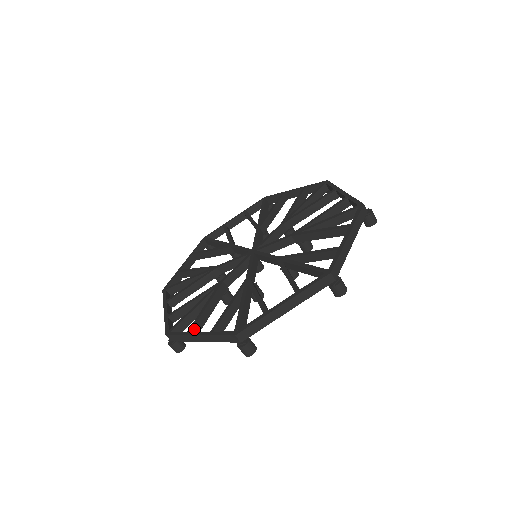
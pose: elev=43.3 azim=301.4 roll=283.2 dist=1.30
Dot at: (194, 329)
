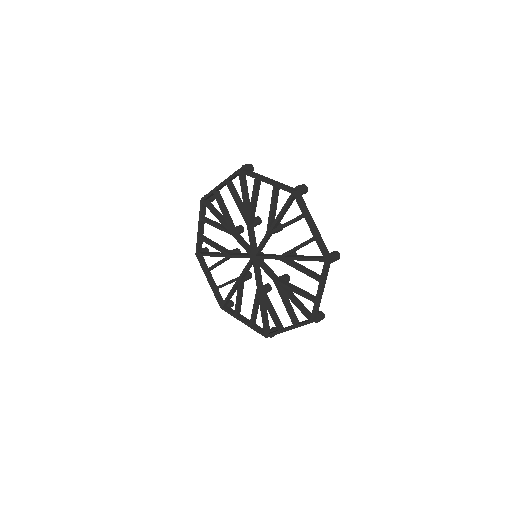
Dot at: (279, 327)
